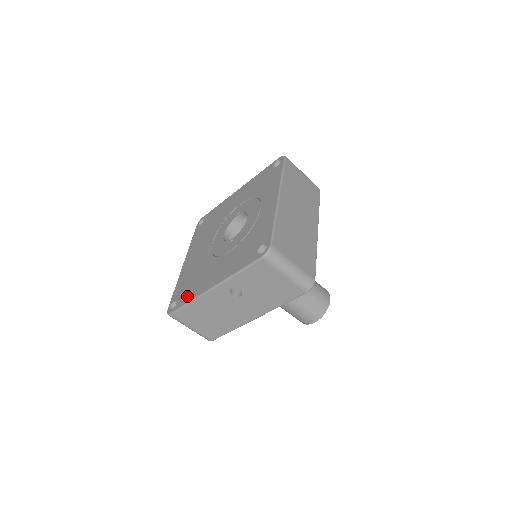
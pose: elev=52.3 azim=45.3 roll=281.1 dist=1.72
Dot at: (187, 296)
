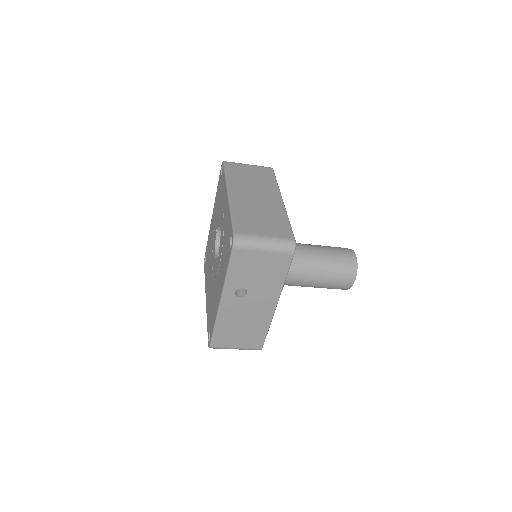
Dot at: (212, 322)
